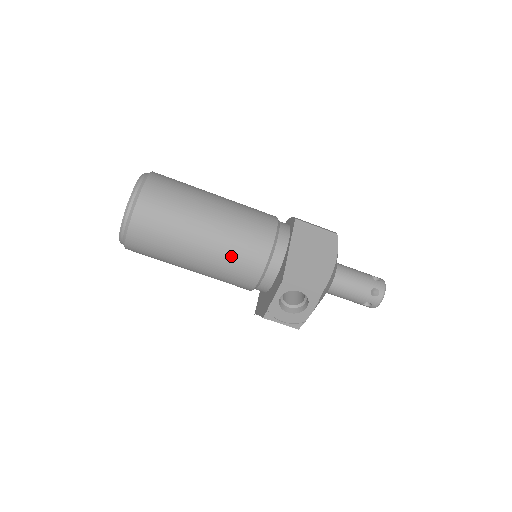
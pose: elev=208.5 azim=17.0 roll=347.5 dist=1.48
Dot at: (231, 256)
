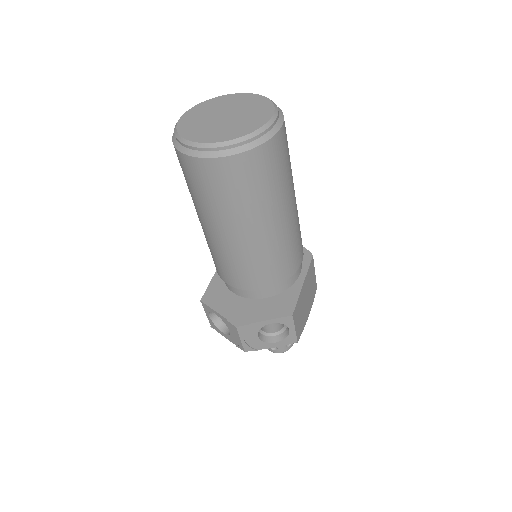
Dot at: (270, 257)
